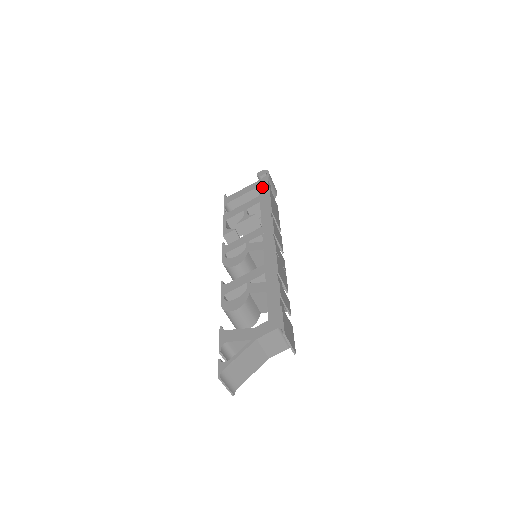
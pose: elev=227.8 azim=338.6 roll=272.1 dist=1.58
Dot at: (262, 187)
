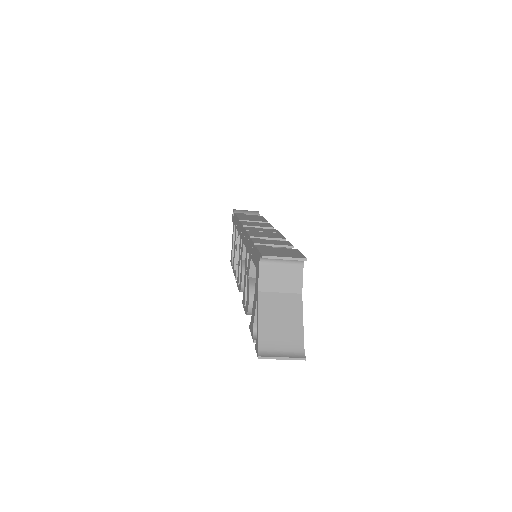
Dot at: (234, 221)
